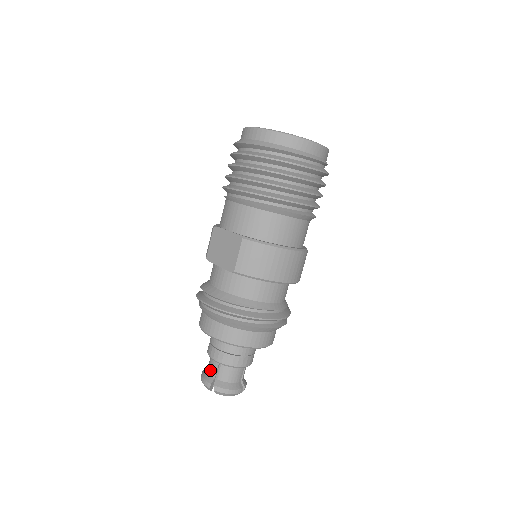
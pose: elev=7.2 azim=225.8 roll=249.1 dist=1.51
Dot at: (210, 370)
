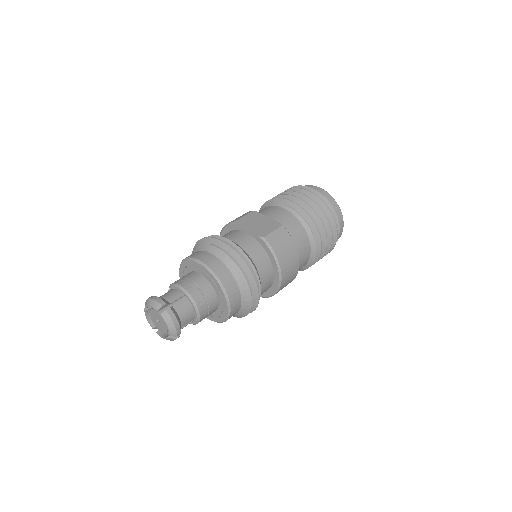
Dot at: (168, 296)
